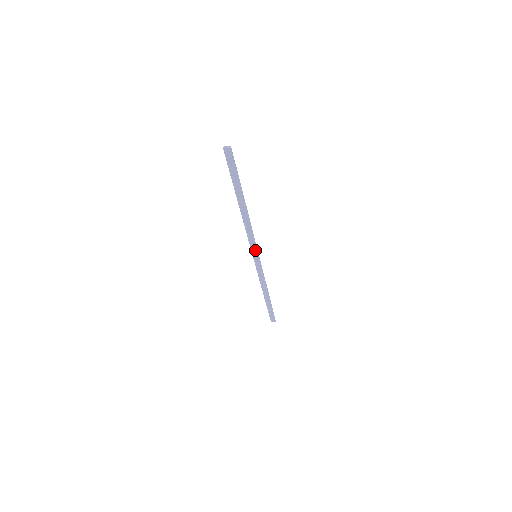
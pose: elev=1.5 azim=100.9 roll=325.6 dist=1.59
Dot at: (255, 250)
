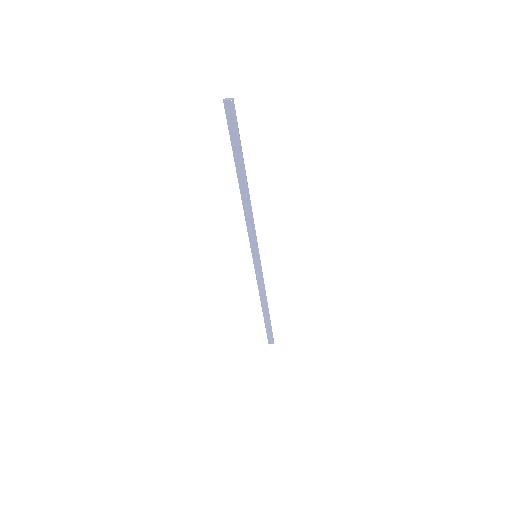
Dot at: (255, 248)
